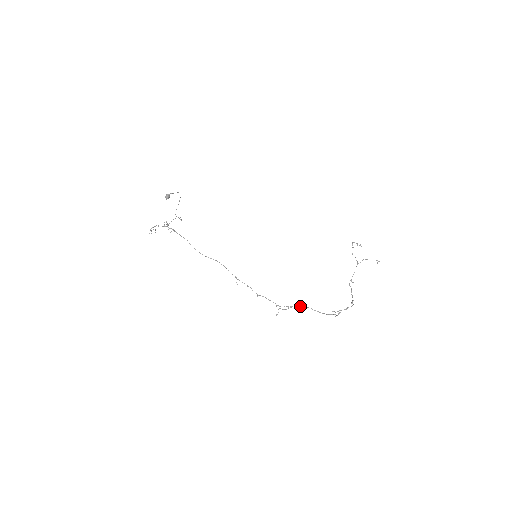
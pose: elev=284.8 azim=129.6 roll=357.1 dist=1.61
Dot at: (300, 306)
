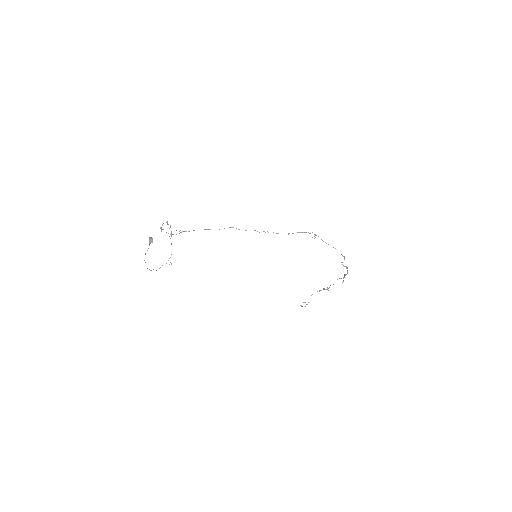
Dot at: occluded
